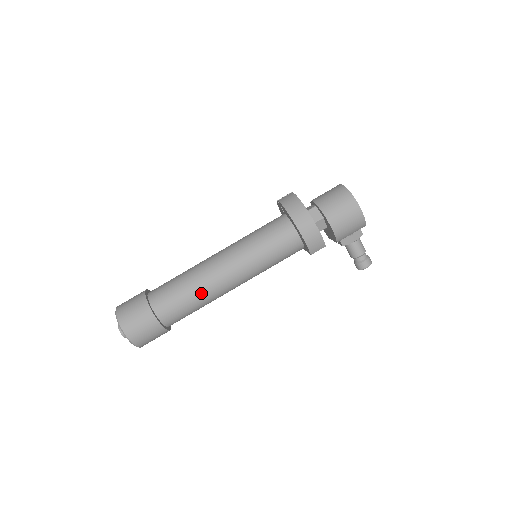
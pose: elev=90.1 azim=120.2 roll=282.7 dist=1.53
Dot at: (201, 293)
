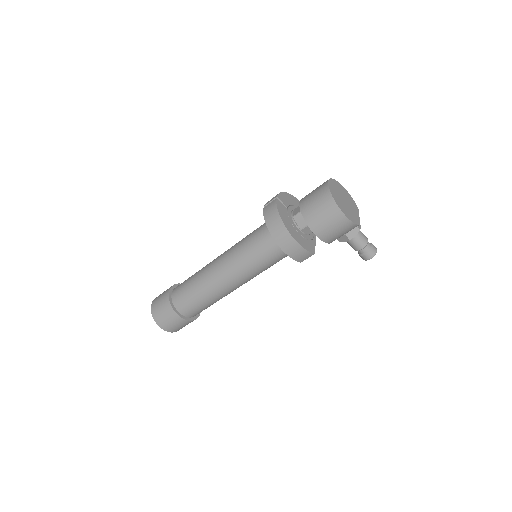
Dot at: (210, 296)
